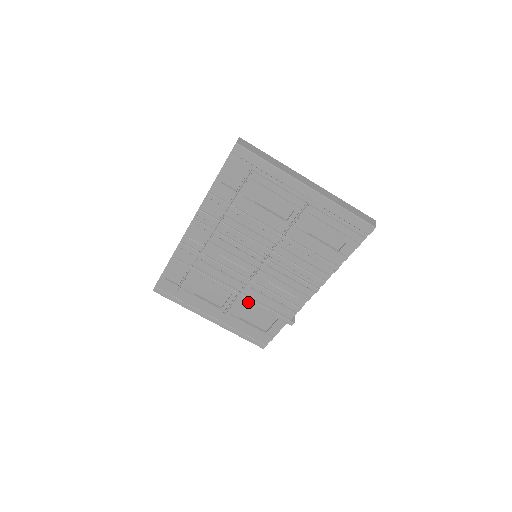
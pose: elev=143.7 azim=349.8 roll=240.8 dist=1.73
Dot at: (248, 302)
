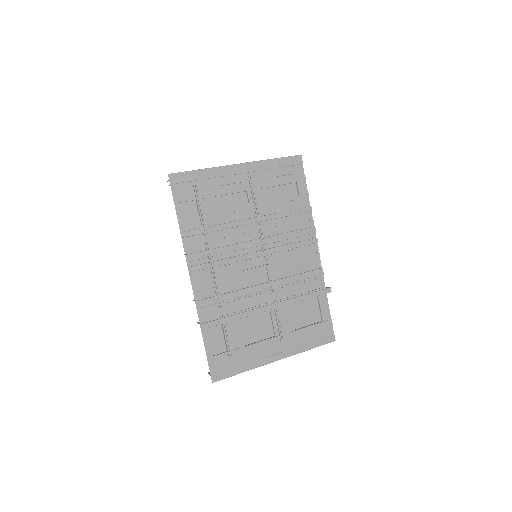
Dot at: (287, 305)
